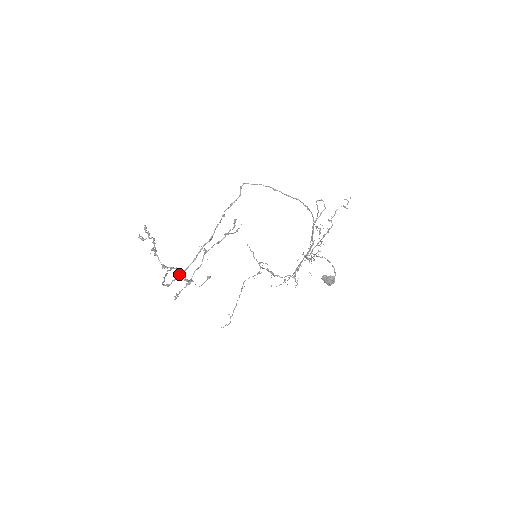
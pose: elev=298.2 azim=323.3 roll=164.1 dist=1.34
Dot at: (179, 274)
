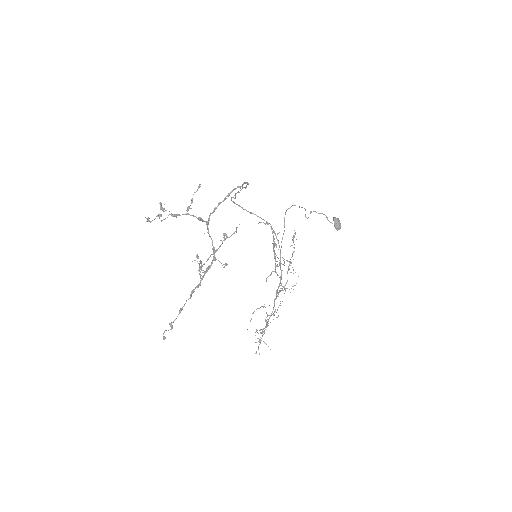
Dot at: occluded
